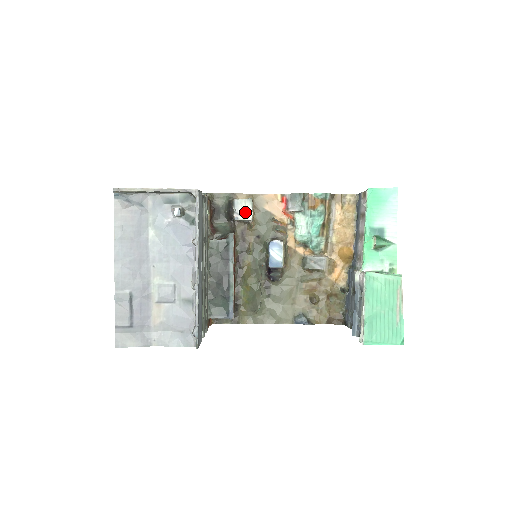
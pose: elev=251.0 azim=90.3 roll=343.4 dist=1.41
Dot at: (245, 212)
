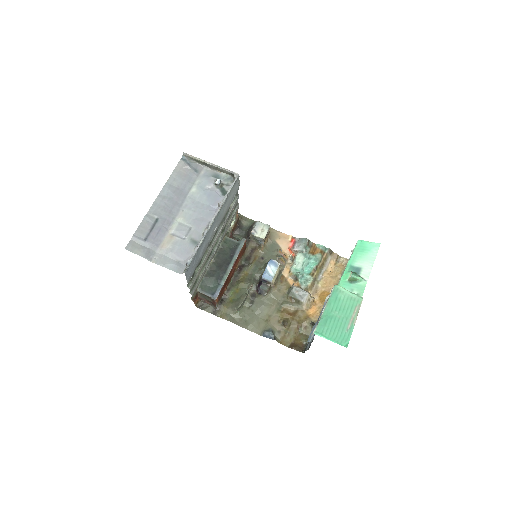
Dot at: (261, 232)
